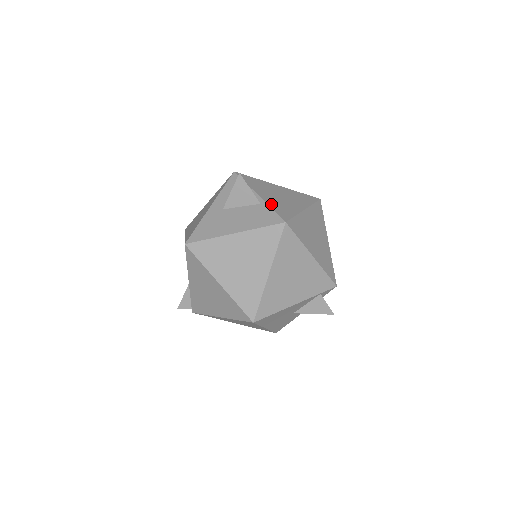
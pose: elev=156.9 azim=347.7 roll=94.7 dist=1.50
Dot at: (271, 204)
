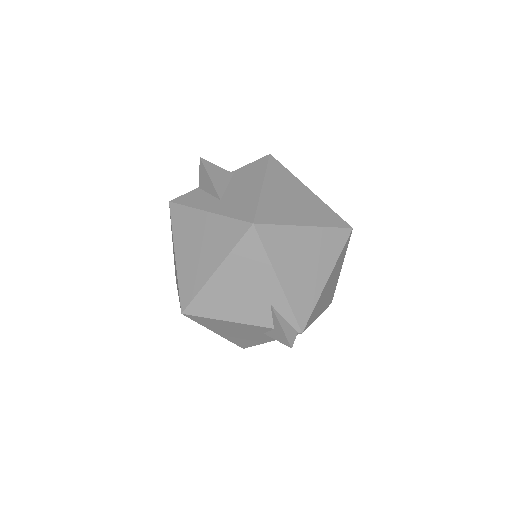
Dot at: occluded
